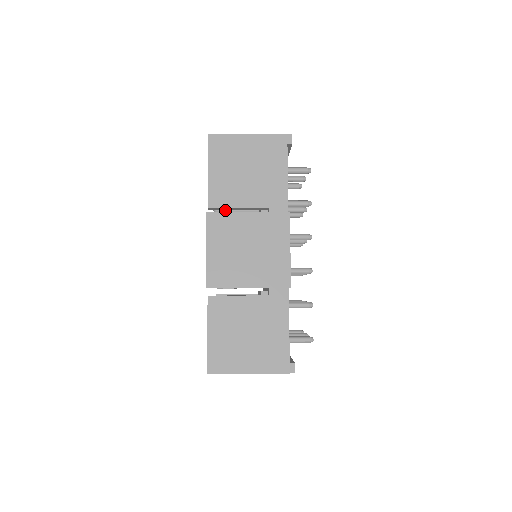
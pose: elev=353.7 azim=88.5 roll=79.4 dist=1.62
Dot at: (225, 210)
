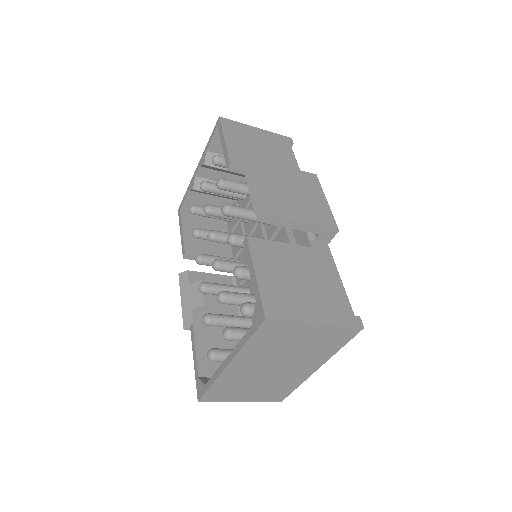
Dot at: (218, 209)
